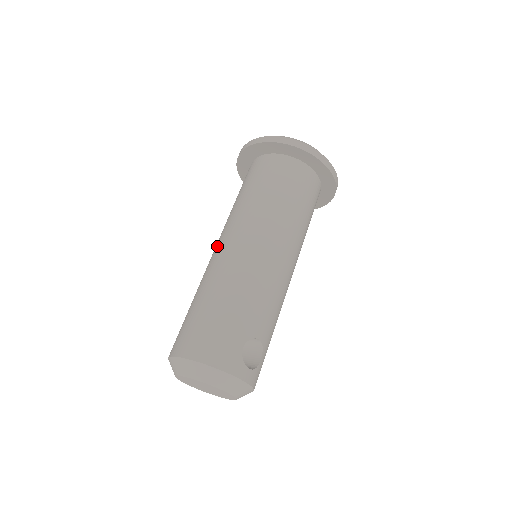
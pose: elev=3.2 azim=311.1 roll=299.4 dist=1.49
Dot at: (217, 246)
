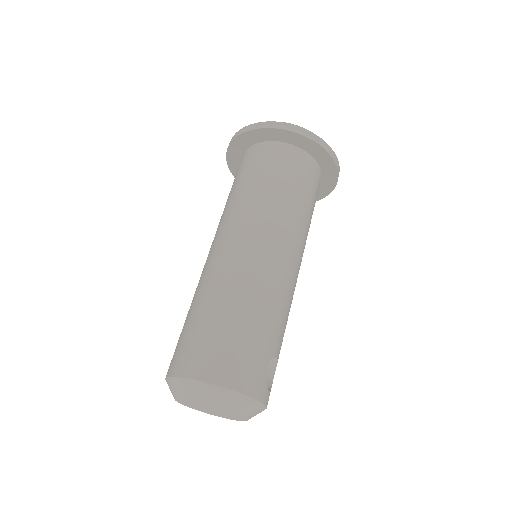
Dot at: (223, 243)
